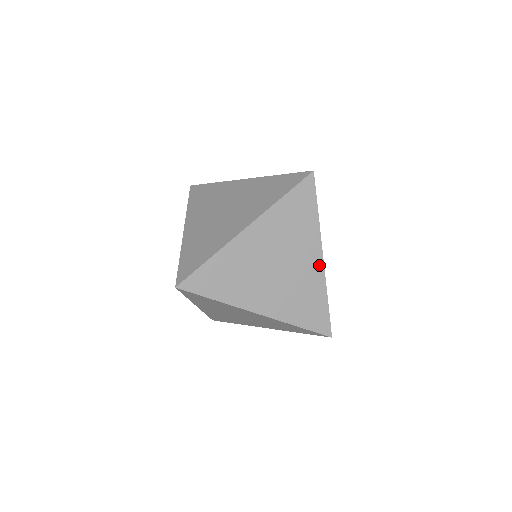
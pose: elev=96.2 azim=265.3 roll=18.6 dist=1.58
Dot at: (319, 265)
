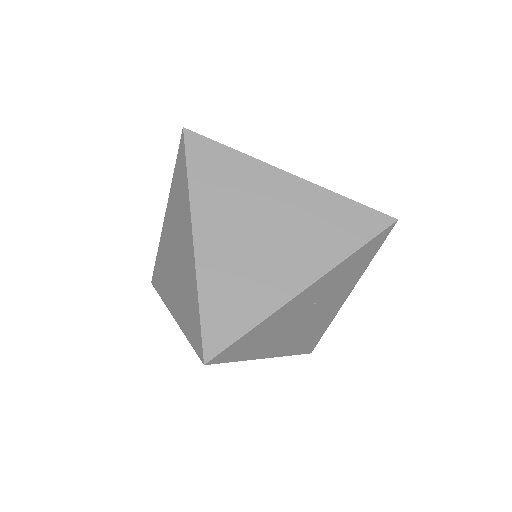
Dot at: (296, 183)
